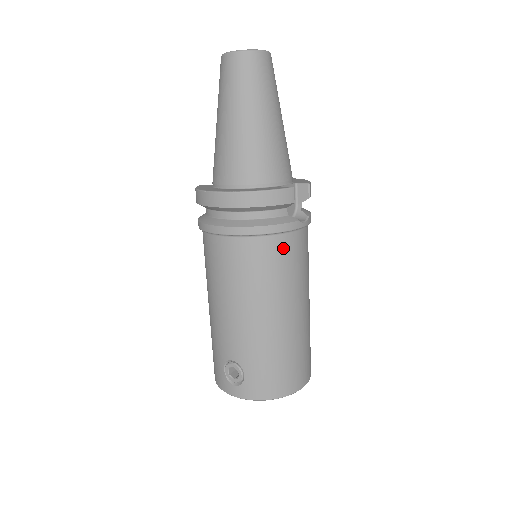
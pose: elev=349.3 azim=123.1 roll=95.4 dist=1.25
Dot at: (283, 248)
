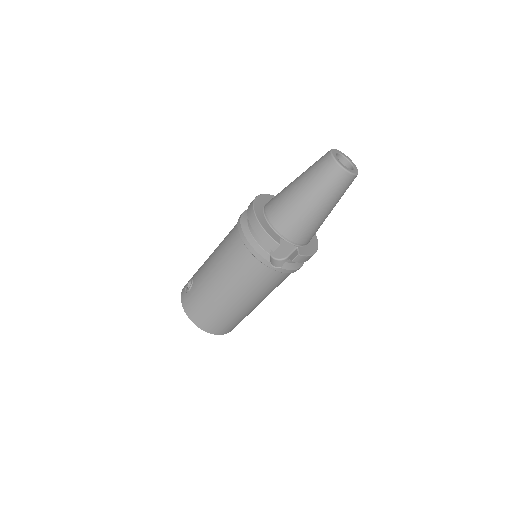
Dot at: (250, 263)
